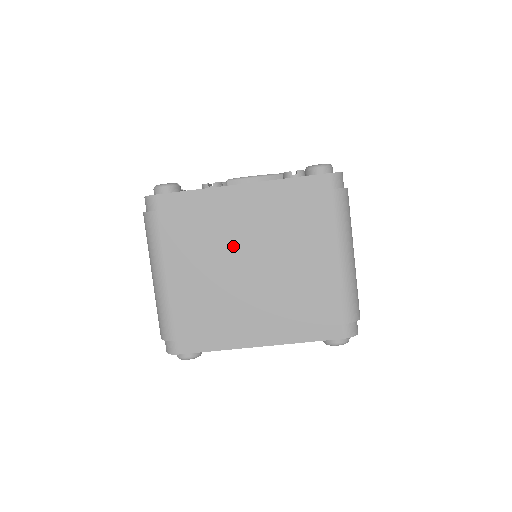
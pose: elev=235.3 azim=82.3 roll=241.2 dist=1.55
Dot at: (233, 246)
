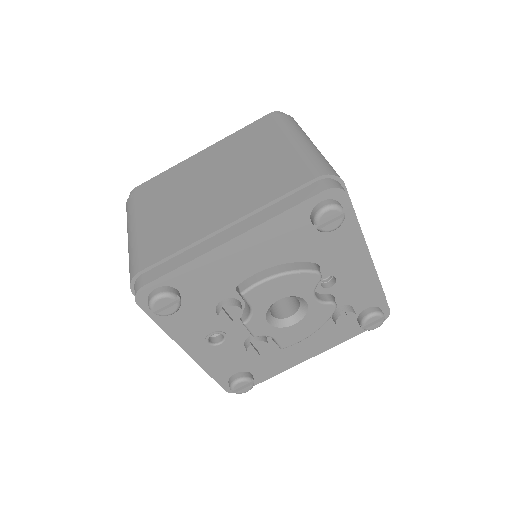
Dot at: (196, 181)
